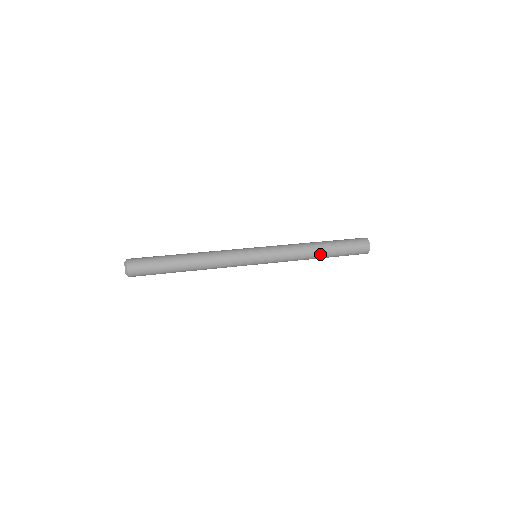
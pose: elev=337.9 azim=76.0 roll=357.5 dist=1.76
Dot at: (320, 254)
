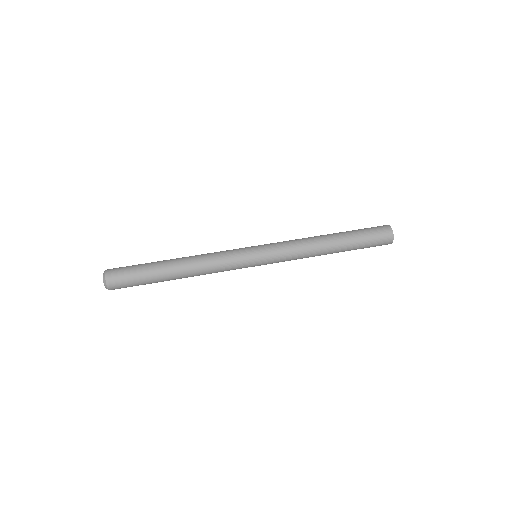
Dot at: (332, 251)
